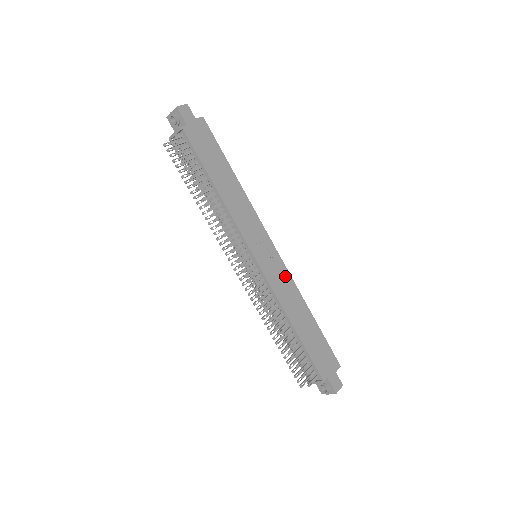
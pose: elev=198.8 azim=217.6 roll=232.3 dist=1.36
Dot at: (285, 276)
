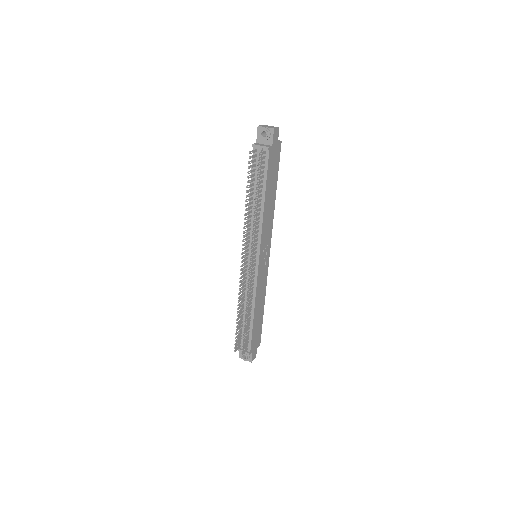
Dot at: (265, 277)
